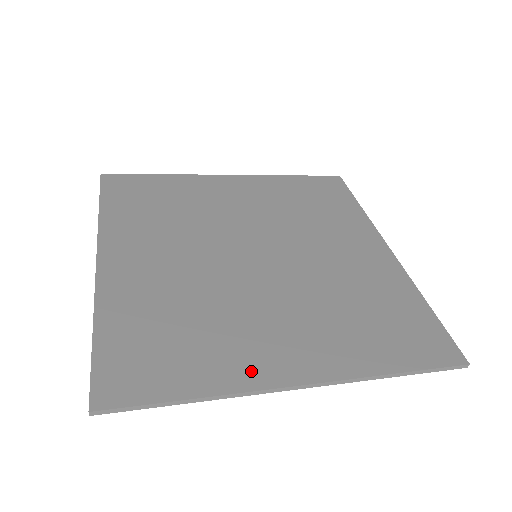
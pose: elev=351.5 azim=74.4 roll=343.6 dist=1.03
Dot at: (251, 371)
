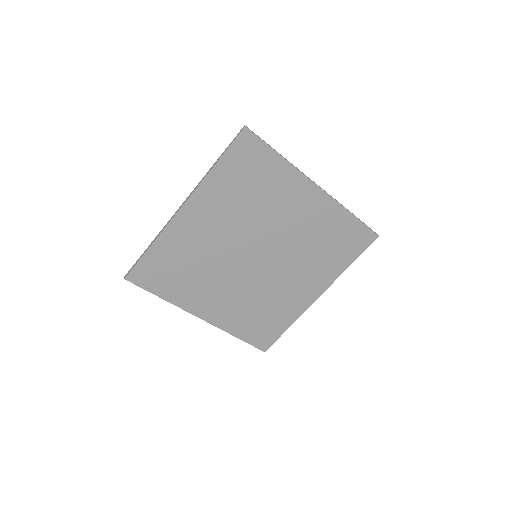
Dot at: (294, 181)
